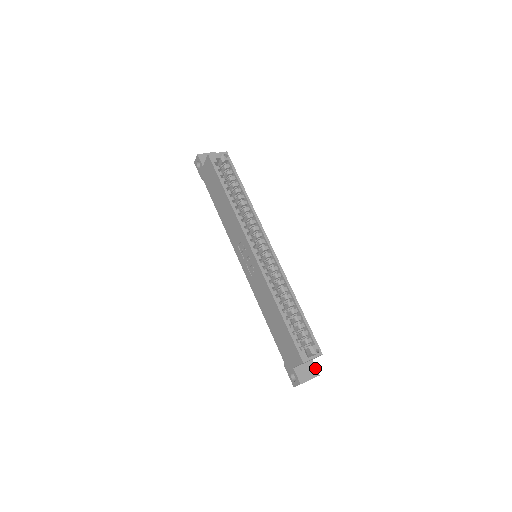
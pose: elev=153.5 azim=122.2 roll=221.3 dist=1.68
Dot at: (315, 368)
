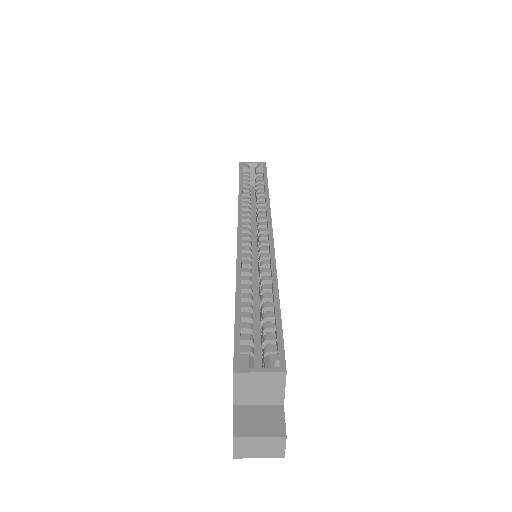
Dot at: (283, 421)
